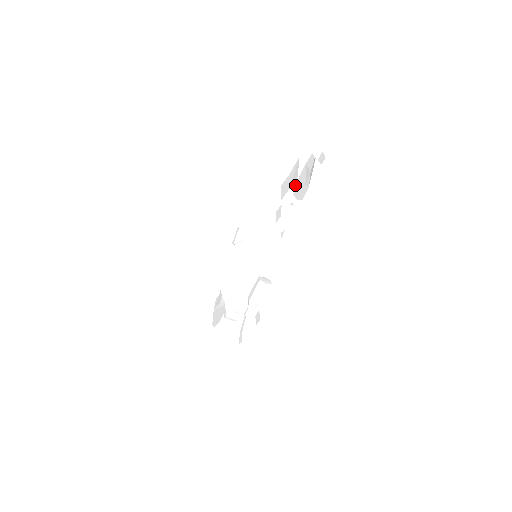
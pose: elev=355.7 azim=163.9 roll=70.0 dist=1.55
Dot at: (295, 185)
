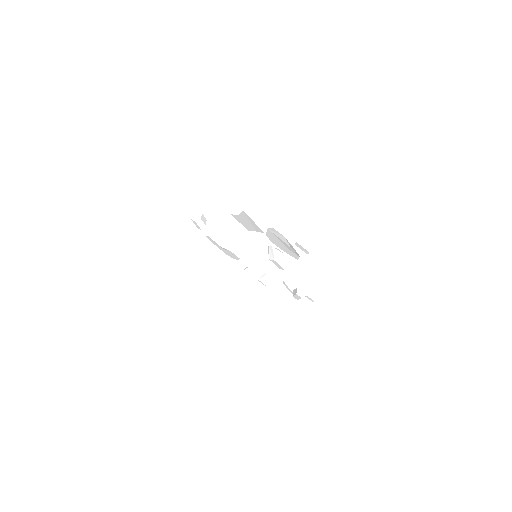
Dot at: occluded
